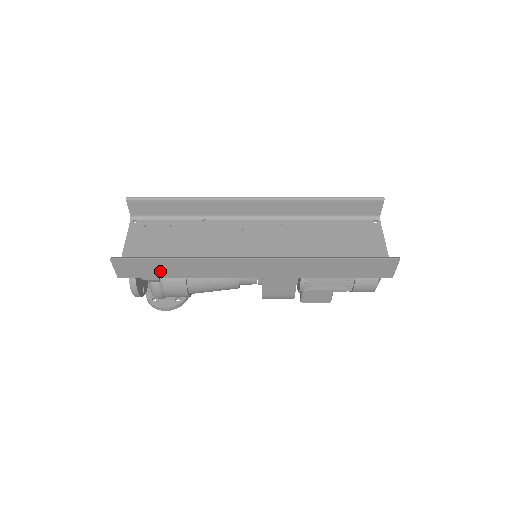
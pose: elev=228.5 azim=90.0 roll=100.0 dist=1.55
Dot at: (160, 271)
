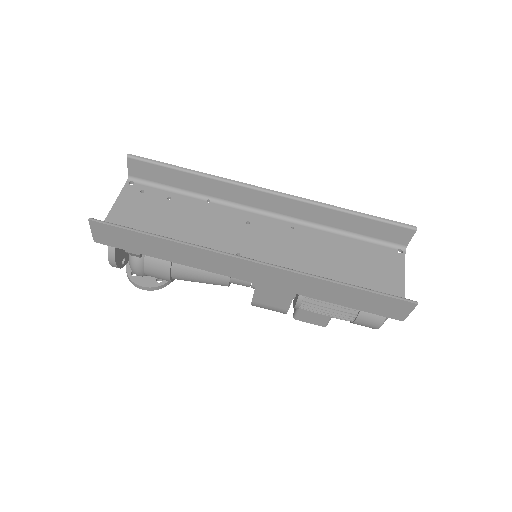
Dot at: (142, 247)
